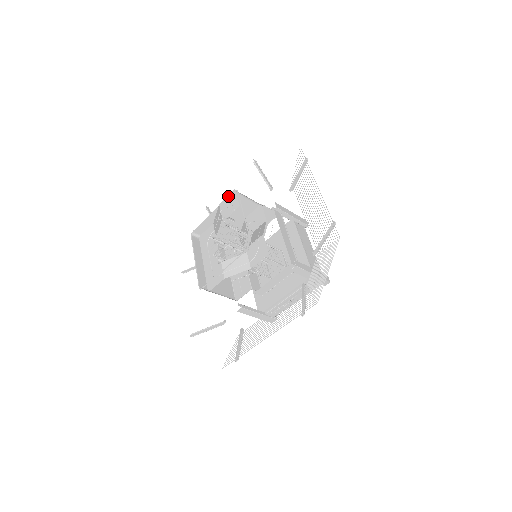
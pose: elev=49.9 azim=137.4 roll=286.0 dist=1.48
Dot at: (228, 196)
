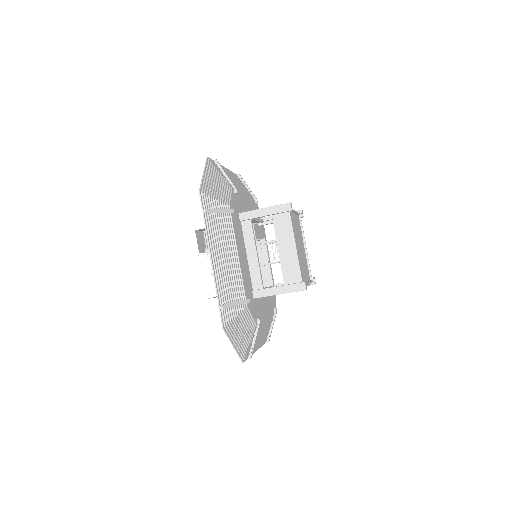
Dot at: (197, 232)
